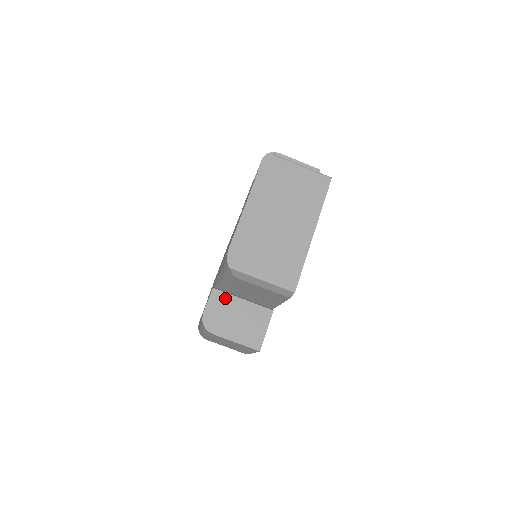
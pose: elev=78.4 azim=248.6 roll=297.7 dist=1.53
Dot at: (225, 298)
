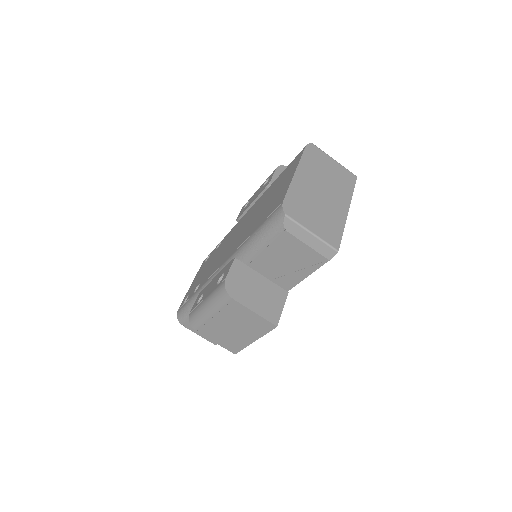
Dot at: (246, 270)
